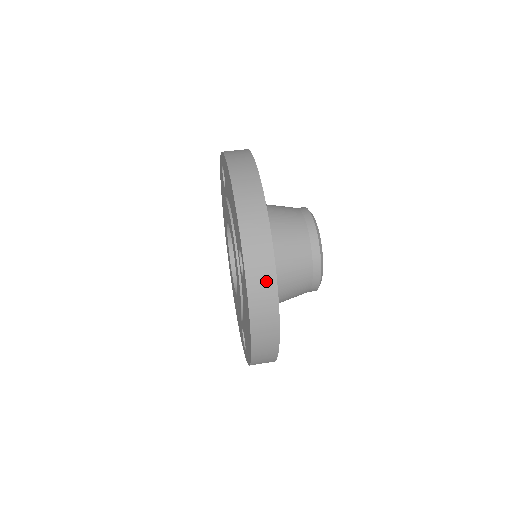
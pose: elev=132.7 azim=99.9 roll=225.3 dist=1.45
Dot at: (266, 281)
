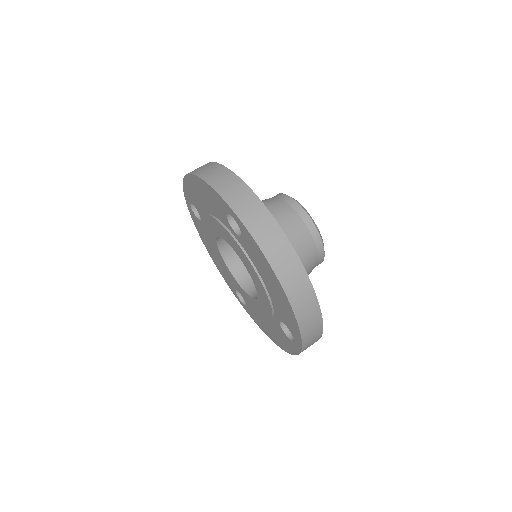
Dot at: (259, 214)
